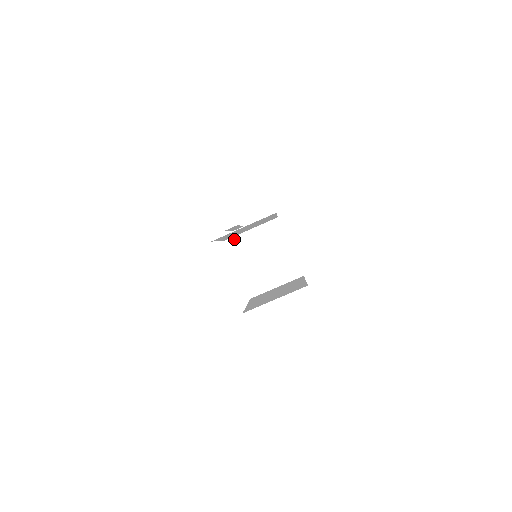
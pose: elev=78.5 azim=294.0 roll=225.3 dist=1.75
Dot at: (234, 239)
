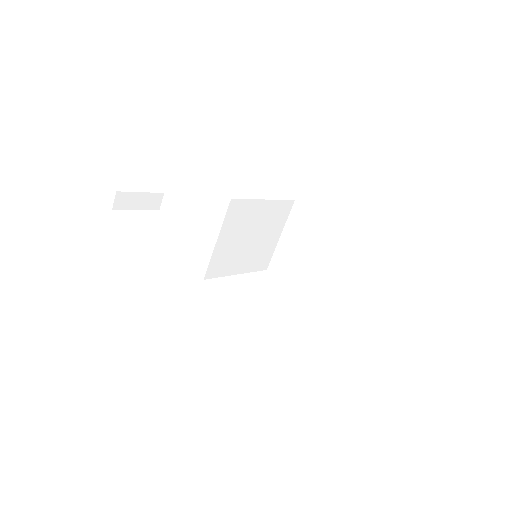
Dot at: (210, 268)
